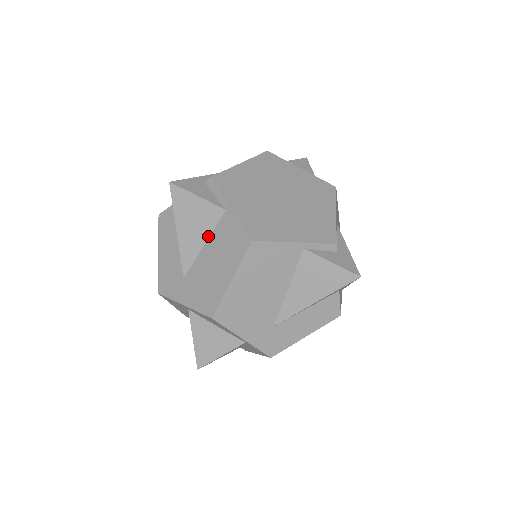
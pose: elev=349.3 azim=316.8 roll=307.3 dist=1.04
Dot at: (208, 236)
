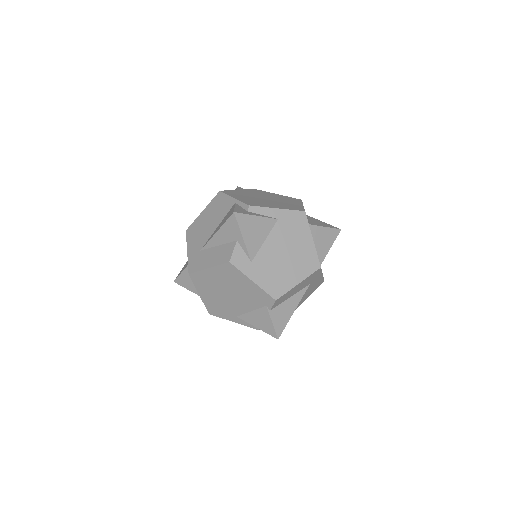
Dot at: occluded
